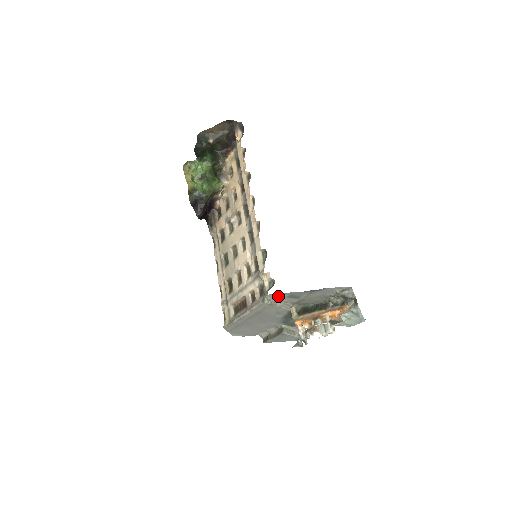
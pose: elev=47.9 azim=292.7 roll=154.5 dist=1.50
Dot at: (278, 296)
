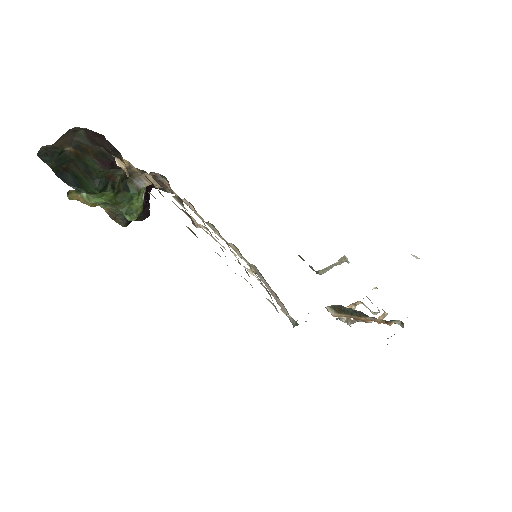
Dot at: occluded
